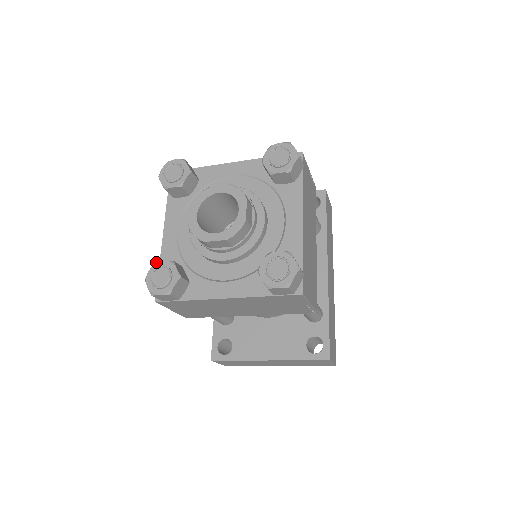
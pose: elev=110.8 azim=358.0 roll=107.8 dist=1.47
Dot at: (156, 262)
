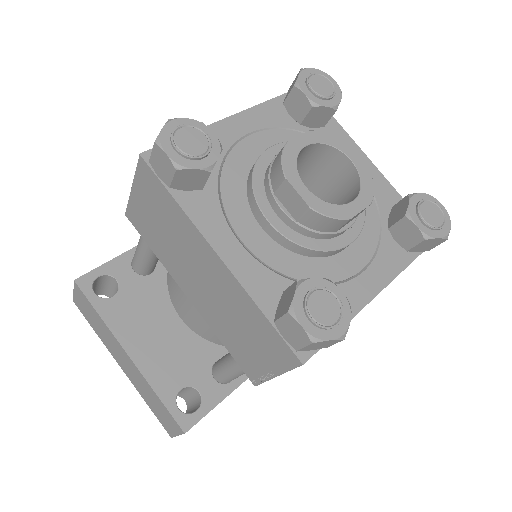
Dot at: occluded
